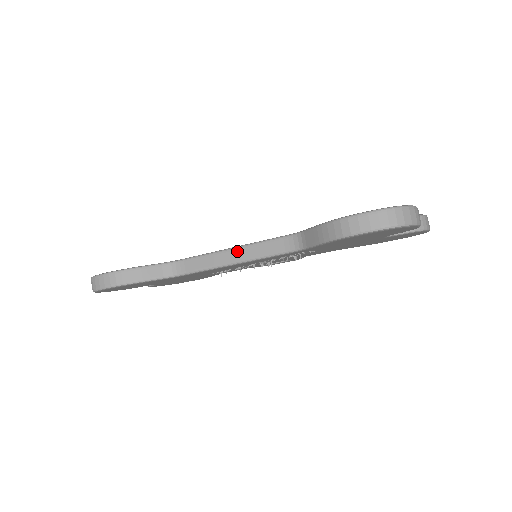
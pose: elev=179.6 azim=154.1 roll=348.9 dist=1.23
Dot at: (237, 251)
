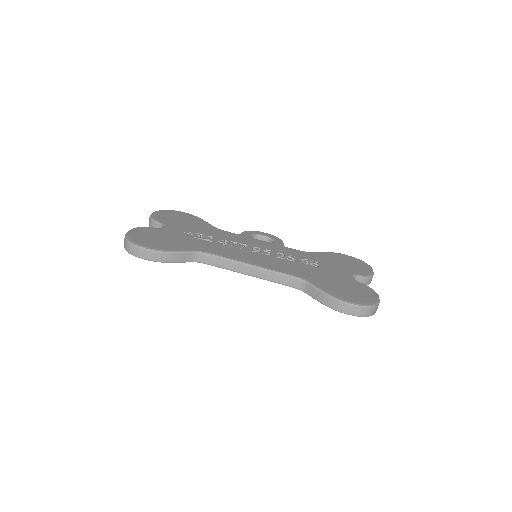
Dot at: (255, 269)
